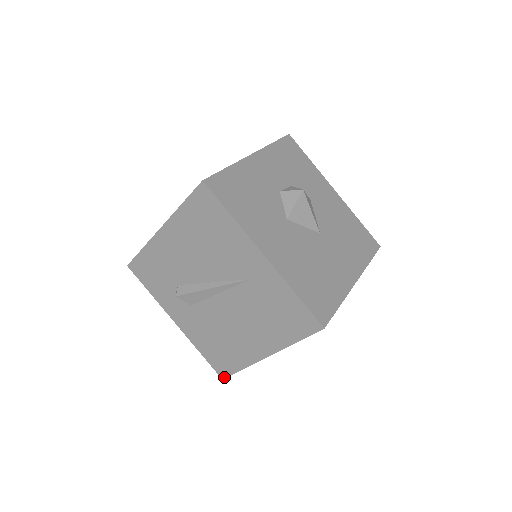
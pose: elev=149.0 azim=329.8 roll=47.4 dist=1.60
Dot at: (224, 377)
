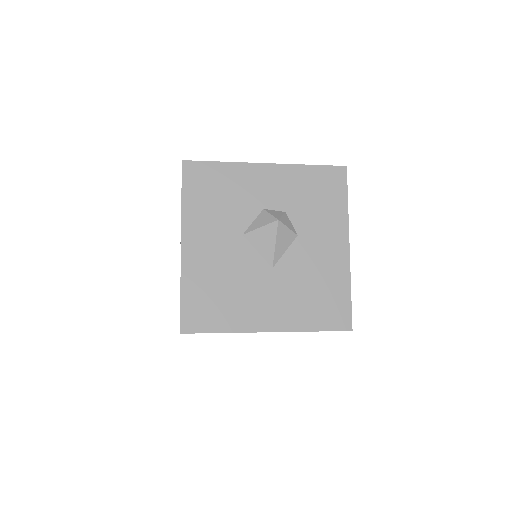
Dot at: occluded
